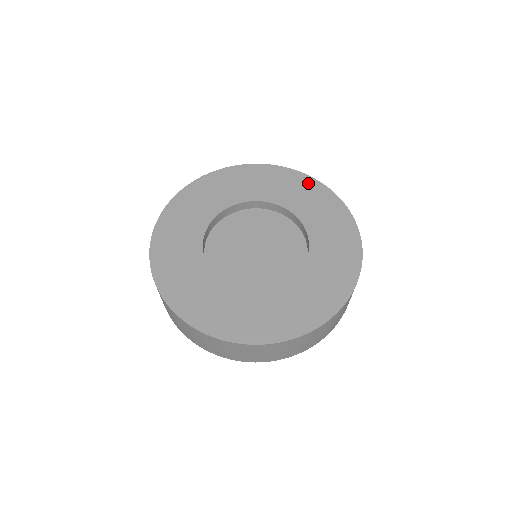
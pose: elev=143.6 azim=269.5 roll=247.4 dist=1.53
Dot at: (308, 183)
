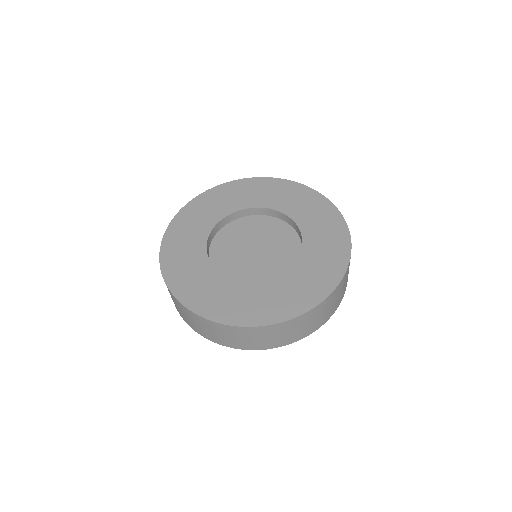
Dot at: (254, 183)
